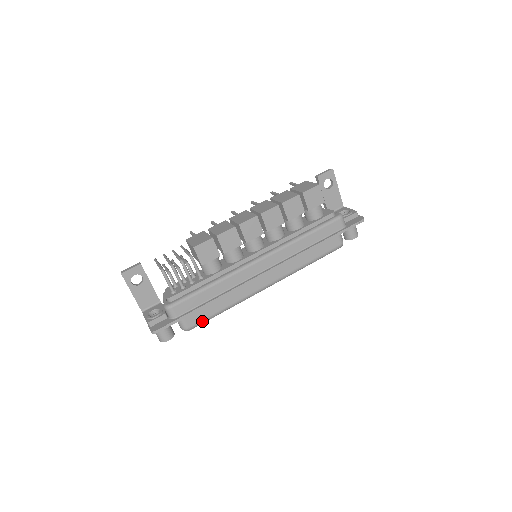
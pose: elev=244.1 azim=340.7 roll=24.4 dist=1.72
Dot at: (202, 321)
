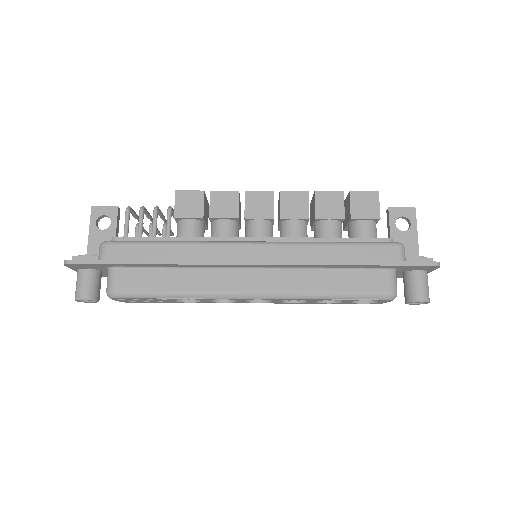
Dot at: (135, 292)
